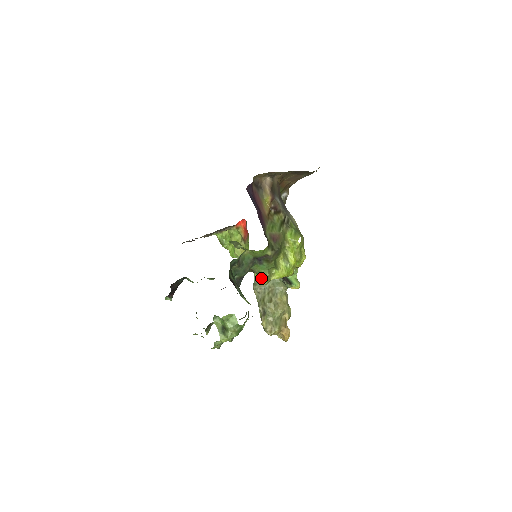
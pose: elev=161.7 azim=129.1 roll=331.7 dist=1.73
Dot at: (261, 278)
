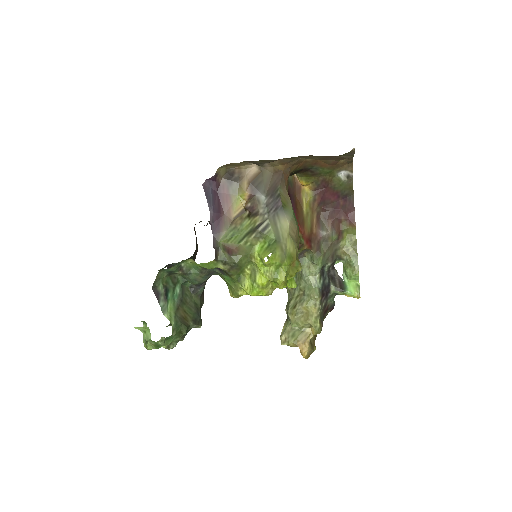
Dot at: (229, 289)
